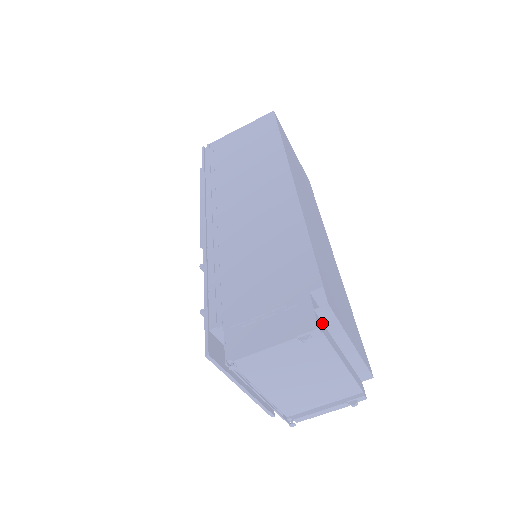
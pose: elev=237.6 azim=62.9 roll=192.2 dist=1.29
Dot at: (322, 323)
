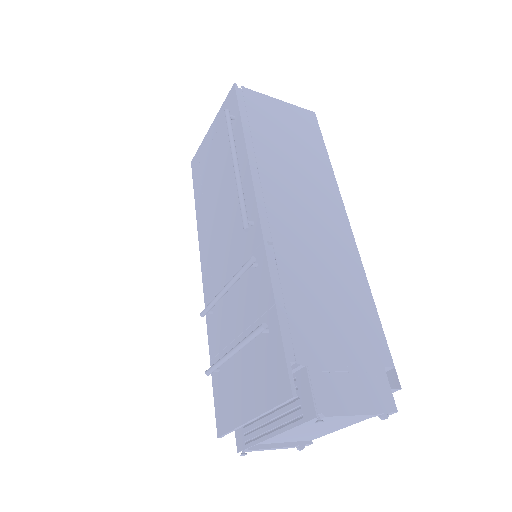
Dot at: occluded
